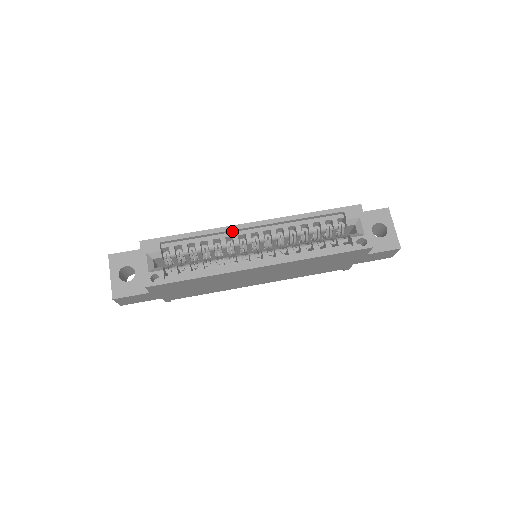
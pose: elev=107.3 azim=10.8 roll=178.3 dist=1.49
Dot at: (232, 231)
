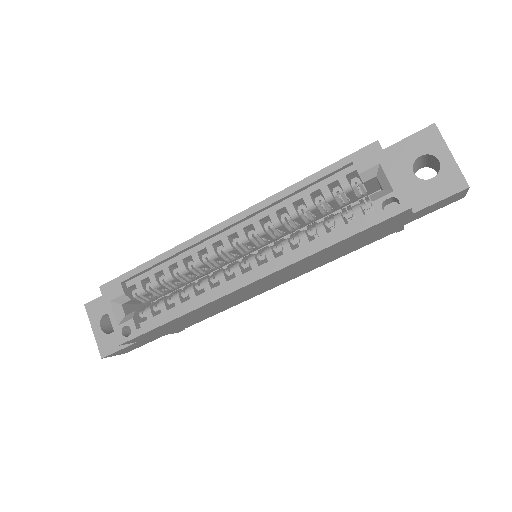
Dot at: (202, 241)
